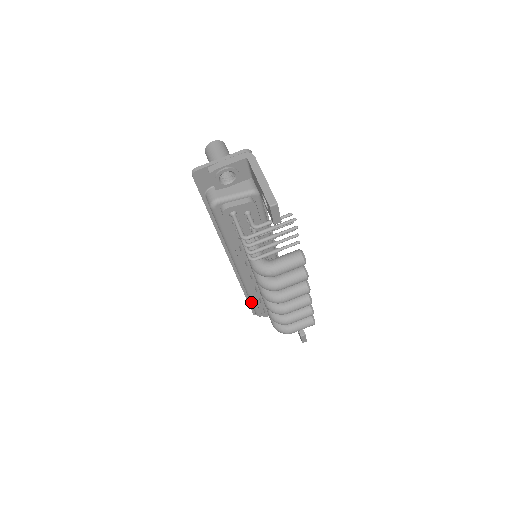
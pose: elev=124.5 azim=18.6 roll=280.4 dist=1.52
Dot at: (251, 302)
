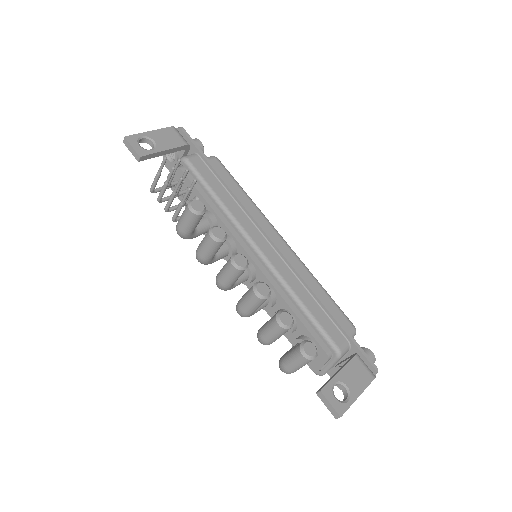
Dot at: occluded
